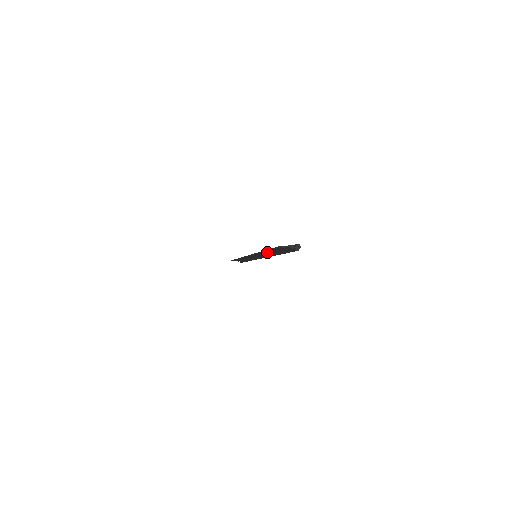
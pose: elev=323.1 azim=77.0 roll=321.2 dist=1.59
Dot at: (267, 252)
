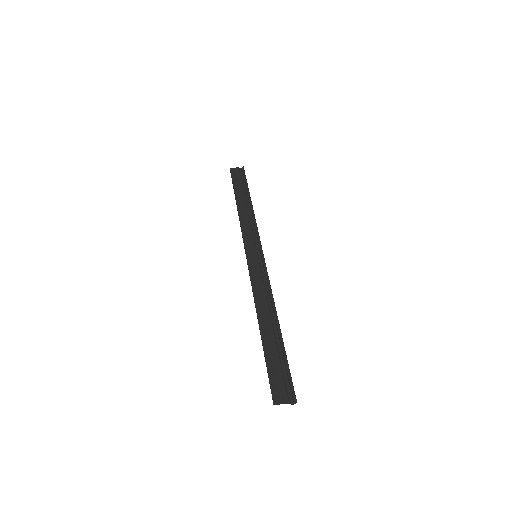
Dot at: (265, 319)
